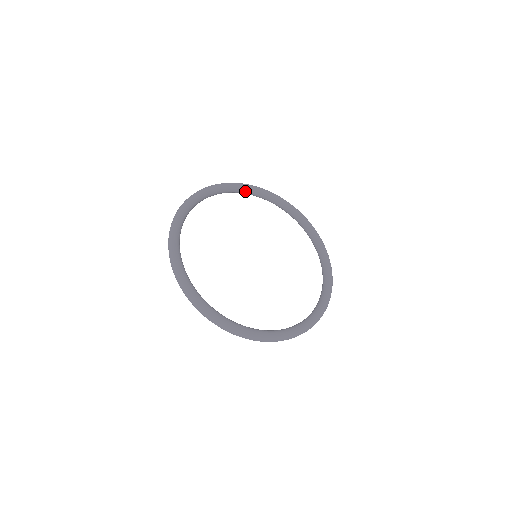
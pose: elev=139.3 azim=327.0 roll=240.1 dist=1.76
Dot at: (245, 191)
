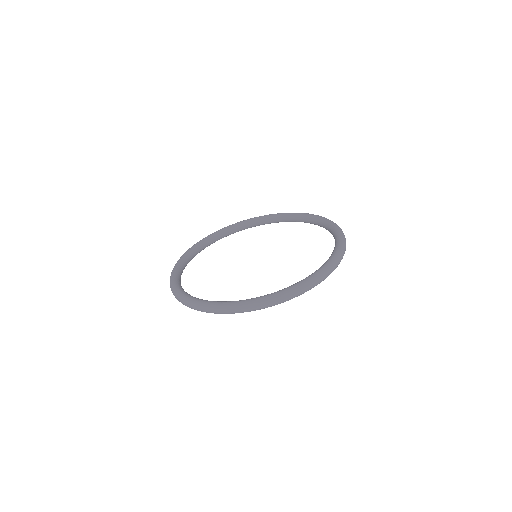
Dot at: (202, 246)
